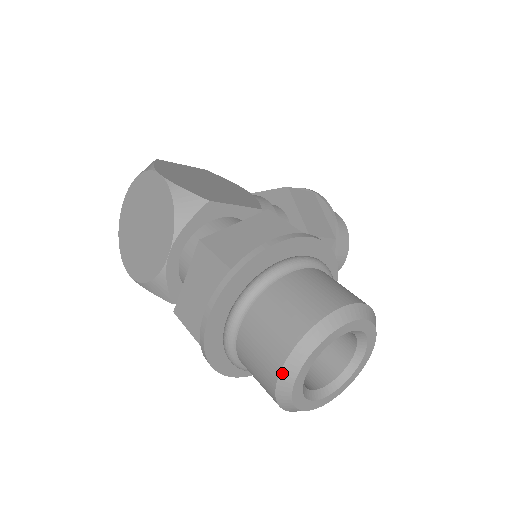
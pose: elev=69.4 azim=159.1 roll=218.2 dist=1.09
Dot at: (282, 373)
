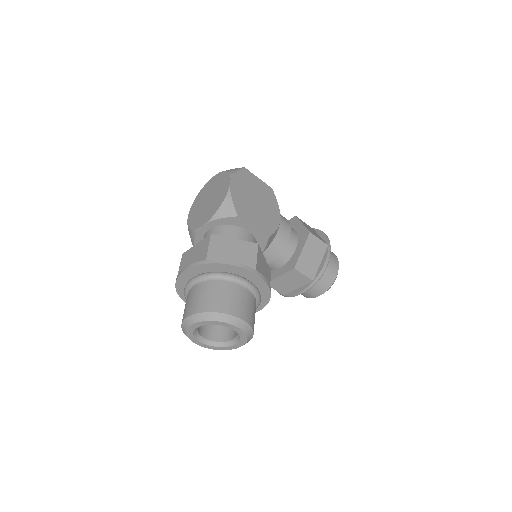
Dot at: (187, 319)
